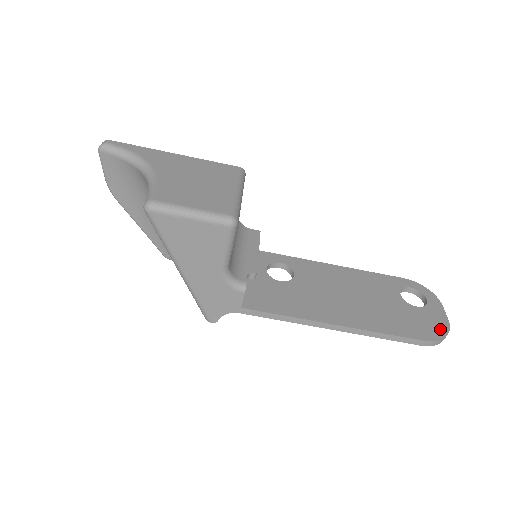
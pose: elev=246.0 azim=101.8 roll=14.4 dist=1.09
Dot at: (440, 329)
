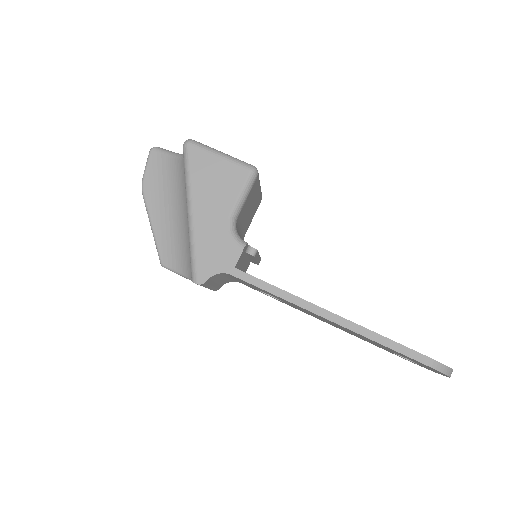
Dot at: occluded
